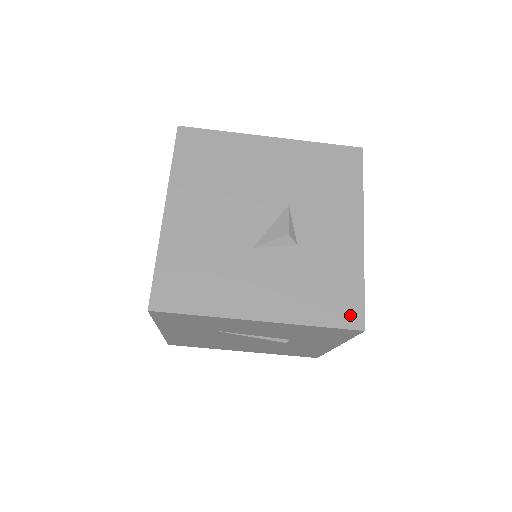
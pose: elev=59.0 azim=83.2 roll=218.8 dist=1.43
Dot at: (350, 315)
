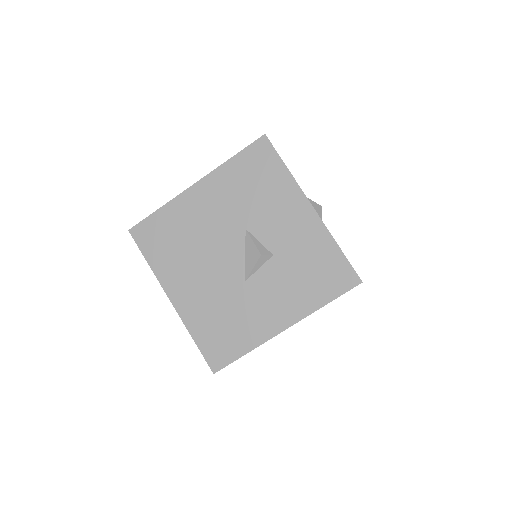
Dot at: (344, 279)
